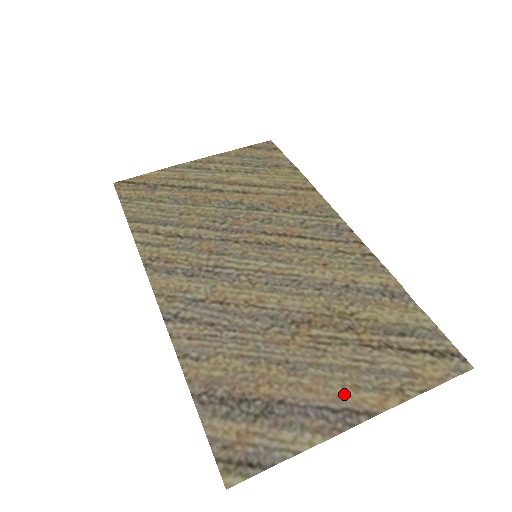
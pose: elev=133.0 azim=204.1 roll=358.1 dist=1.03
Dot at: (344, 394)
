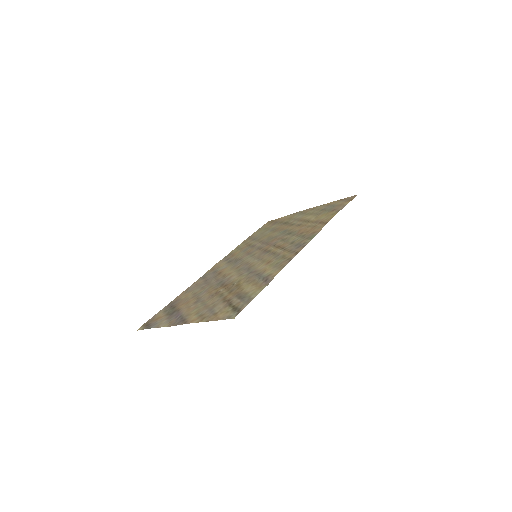
Dot at: (192, 314)
